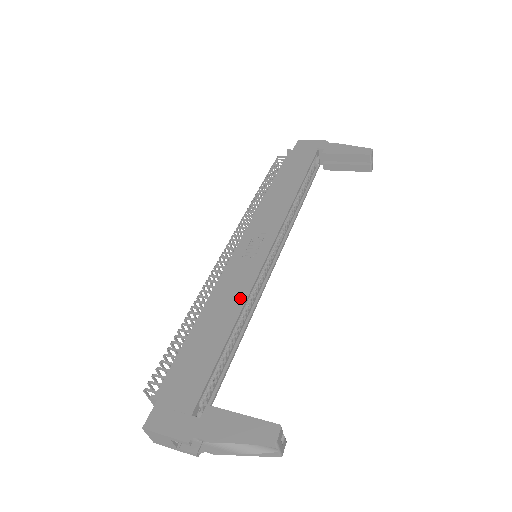
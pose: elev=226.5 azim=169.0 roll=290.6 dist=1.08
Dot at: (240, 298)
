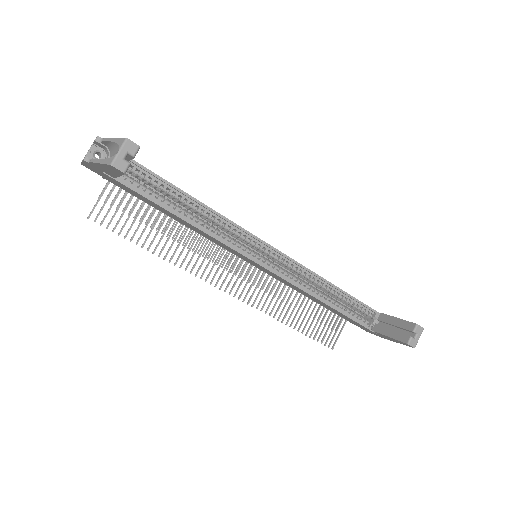
Dot at: (216, 212)
